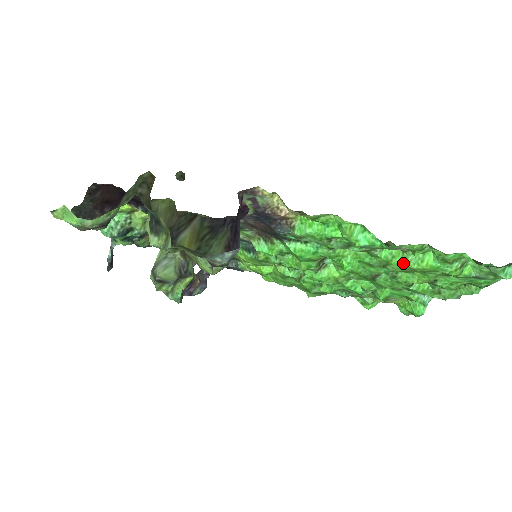
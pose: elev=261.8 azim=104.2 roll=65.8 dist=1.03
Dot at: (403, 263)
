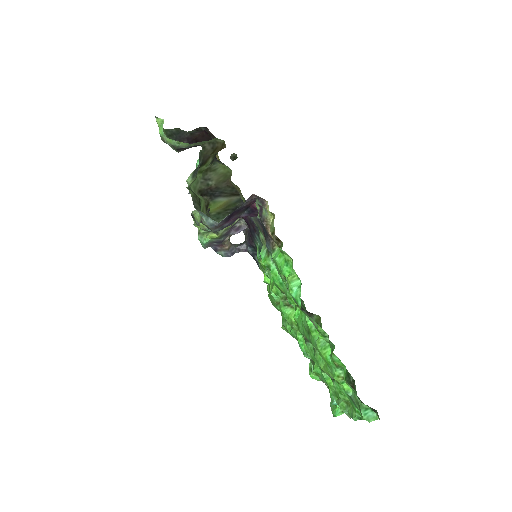
Dot at: (316, 340)
